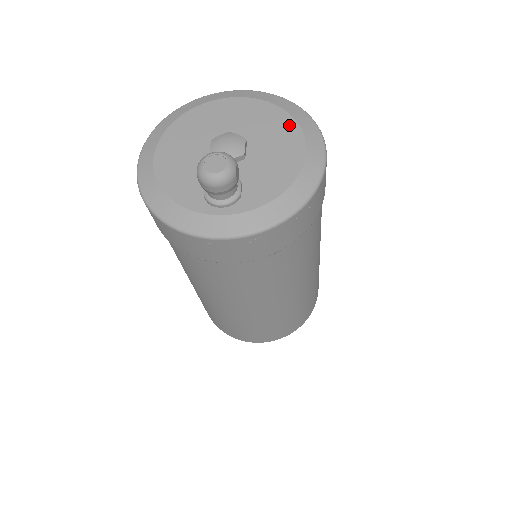
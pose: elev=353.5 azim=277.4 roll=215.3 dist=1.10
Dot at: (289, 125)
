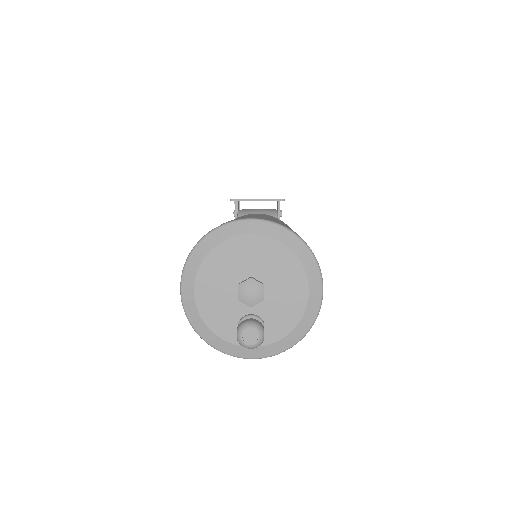
Dot at: (296, 267)
